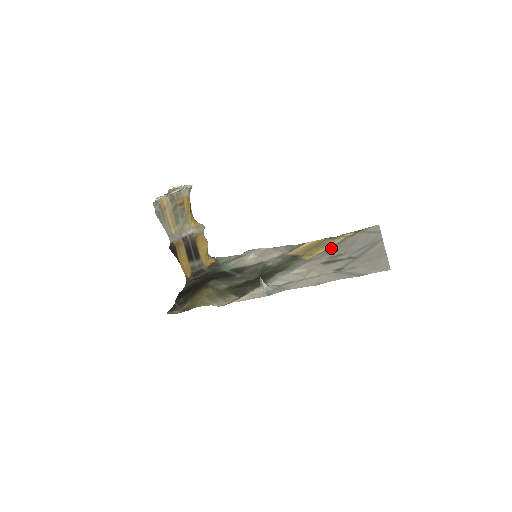
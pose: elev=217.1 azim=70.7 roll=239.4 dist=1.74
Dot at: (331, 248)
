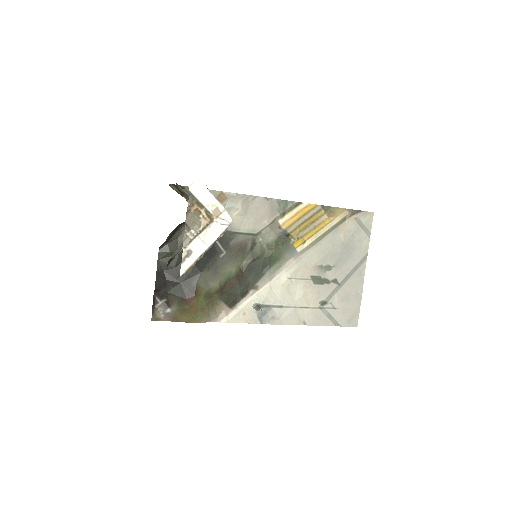
Dot at: (323, 239)
